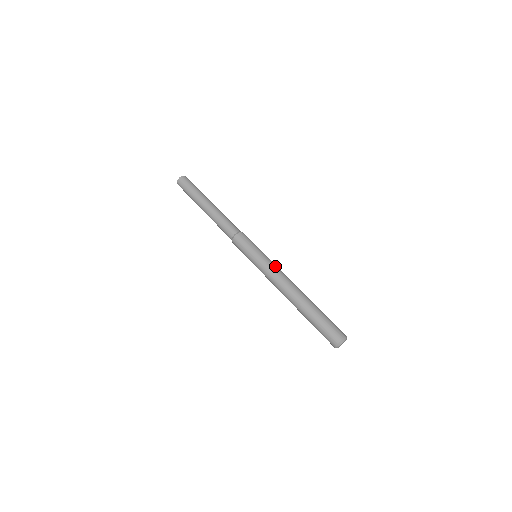
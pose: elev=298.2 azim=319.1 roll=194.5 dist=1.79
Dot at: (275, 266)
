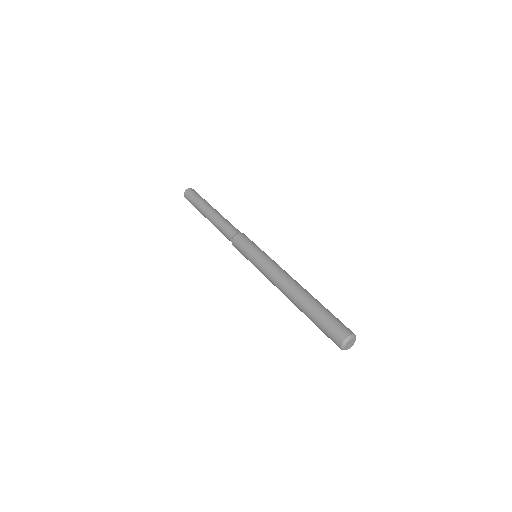
Dot at: occluded
